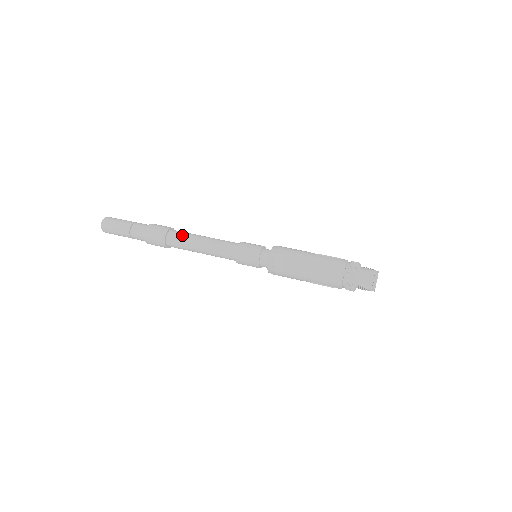
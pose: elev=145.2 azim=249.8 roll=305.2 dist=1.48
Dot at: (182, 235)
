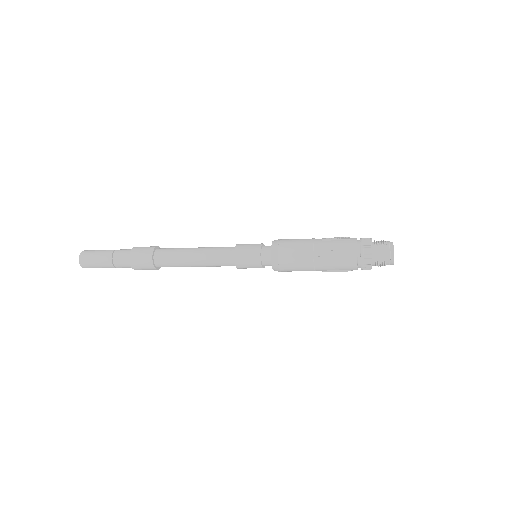
Dot at: (170, 253)
